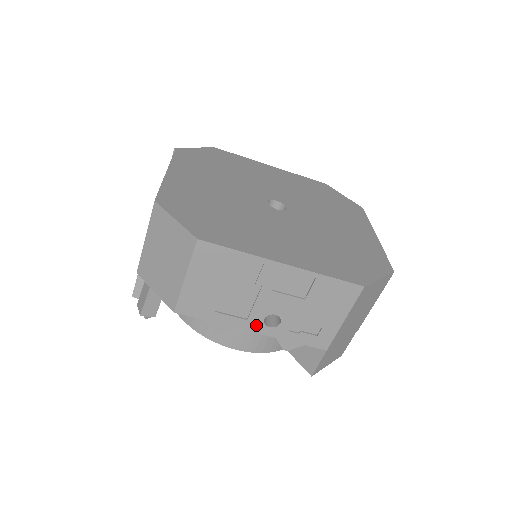
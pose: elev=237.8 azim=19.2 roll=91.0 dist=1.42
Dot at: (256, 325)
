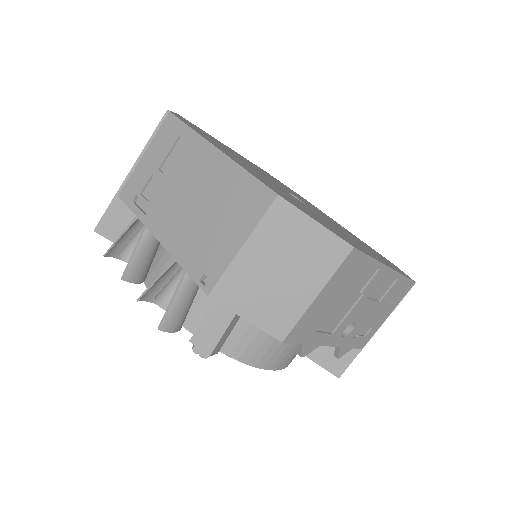
Dot at: (335, 338)
